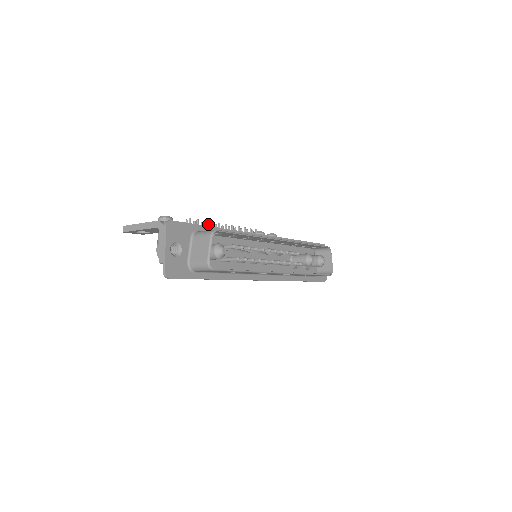
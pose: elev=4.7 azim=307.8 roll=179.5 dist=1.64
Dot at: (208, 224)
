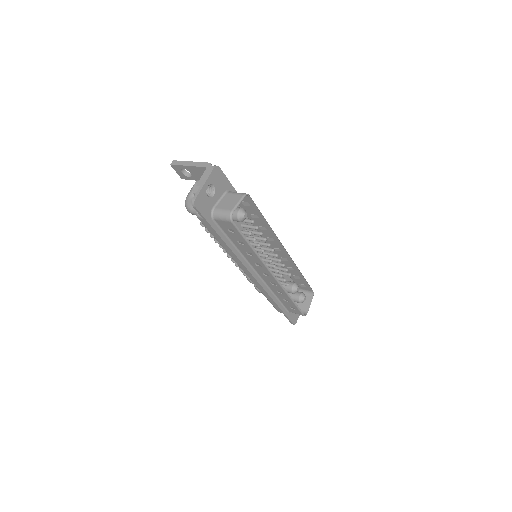
Dot at: occluded
